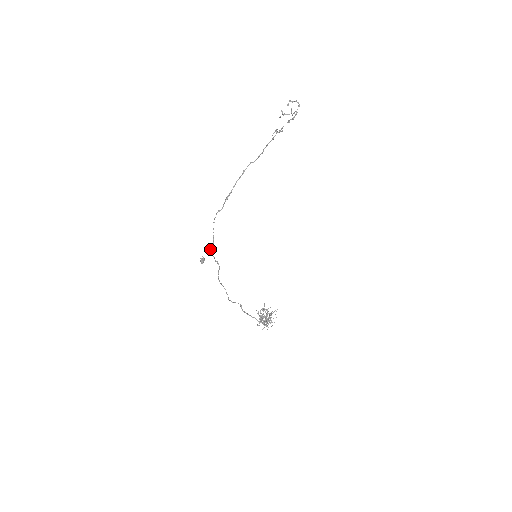
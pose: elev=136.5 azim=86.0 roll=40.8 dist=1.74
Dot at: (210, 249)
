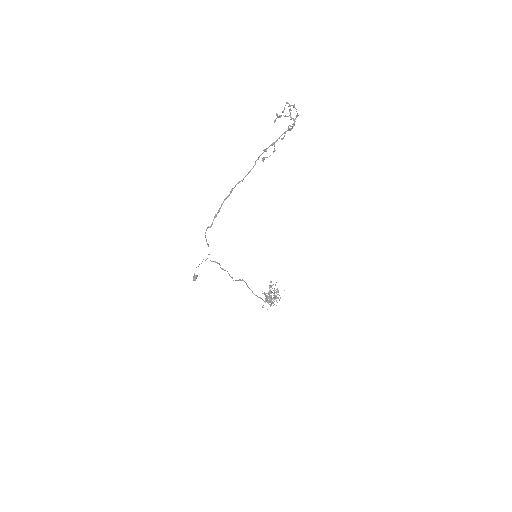
Dot at: occluded
